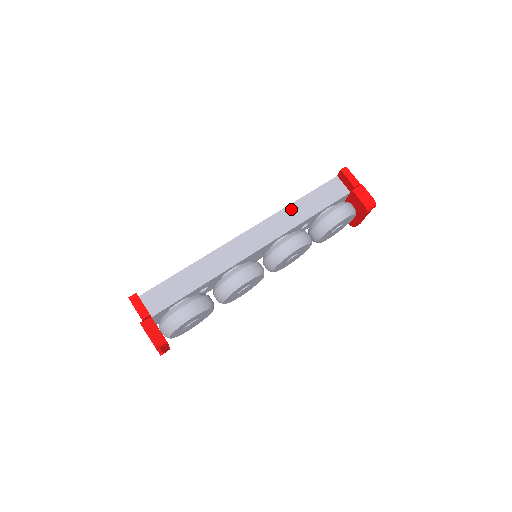
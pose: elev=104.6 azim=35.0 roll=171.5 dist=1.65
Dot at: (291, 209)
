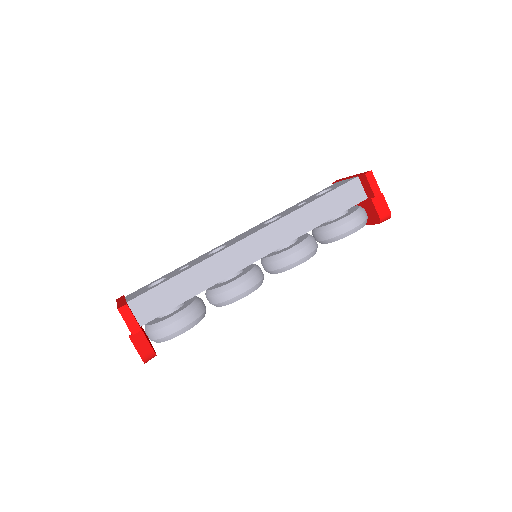
Dot at: (304, 212)
